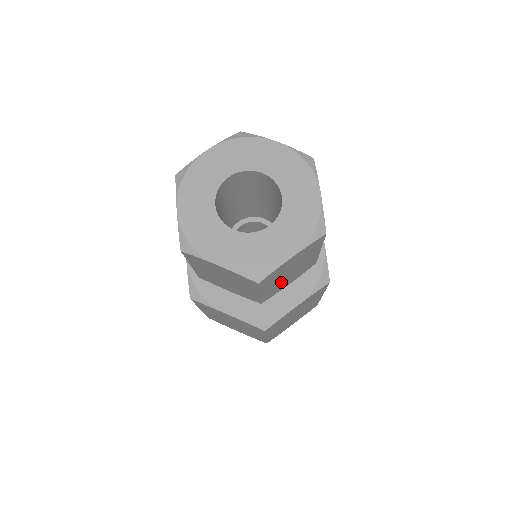
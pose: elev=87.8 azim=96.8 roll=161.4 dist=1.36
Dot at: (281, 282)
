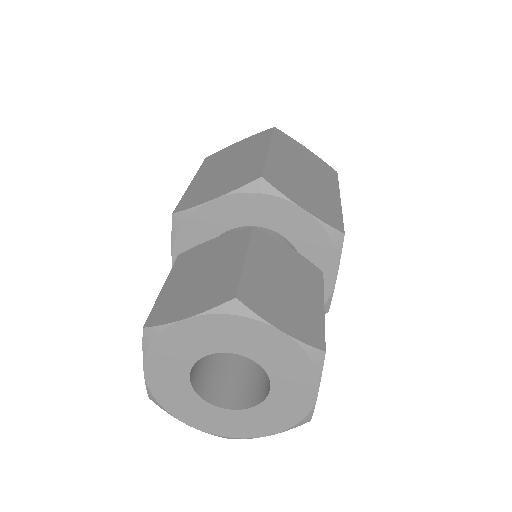
Dot at: occluded
